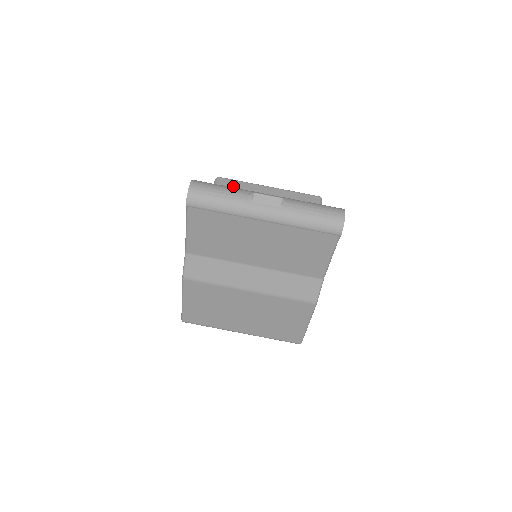
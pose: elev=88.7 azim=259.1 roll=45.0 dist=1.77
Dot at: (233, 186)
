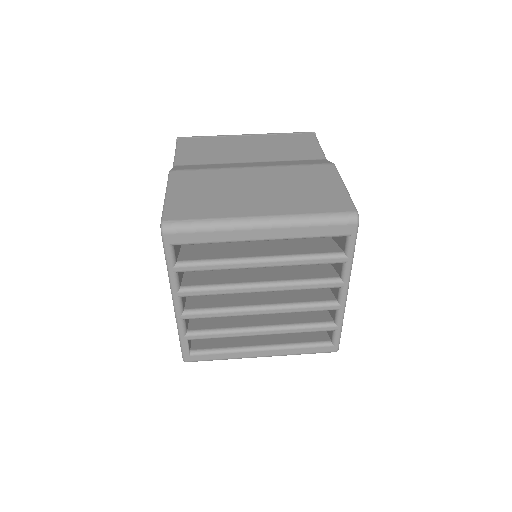
Dot at: occluded
